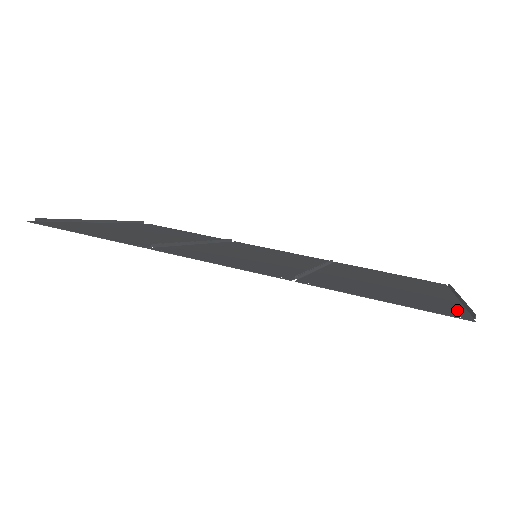
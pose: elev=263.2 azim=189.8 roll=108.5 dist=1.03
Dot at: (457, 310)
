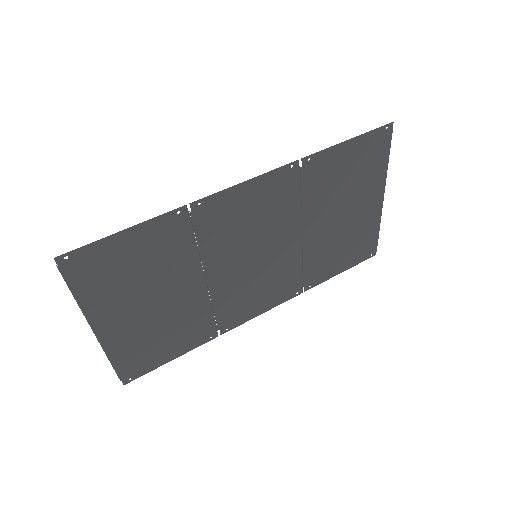
Dot at: (384, 149)
